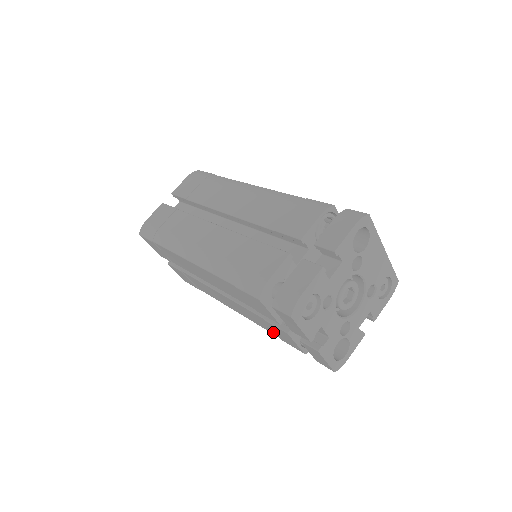
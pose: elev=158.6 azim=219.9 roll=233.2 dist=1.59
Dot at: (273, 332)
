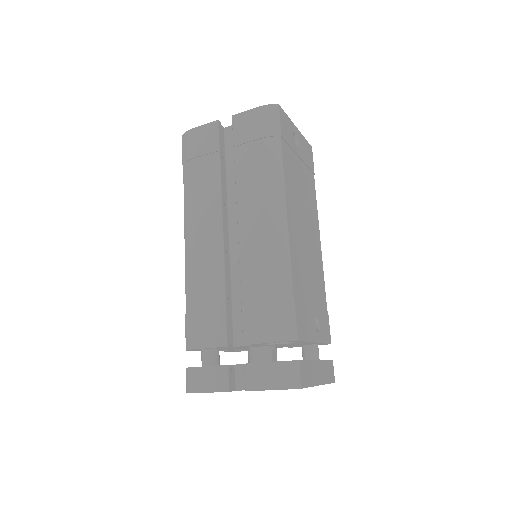
Dot at: occluded
